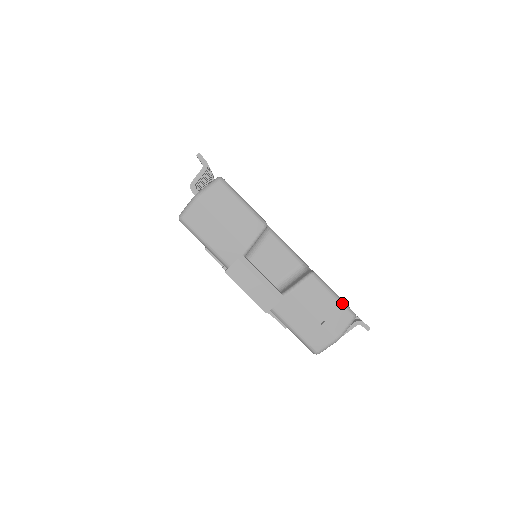
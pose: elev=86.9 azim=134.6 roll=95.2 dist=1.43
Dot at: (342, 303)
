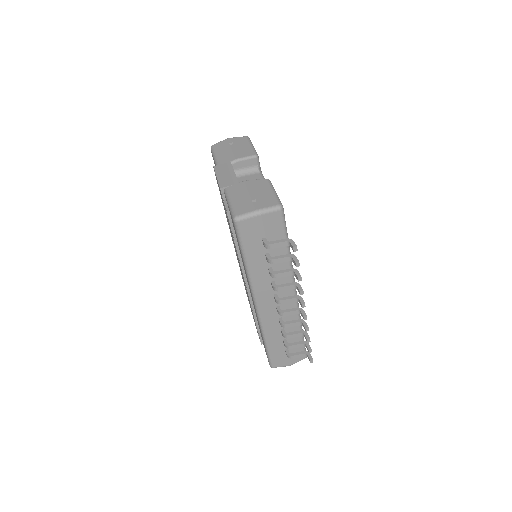
Dot at: (277, 196)
